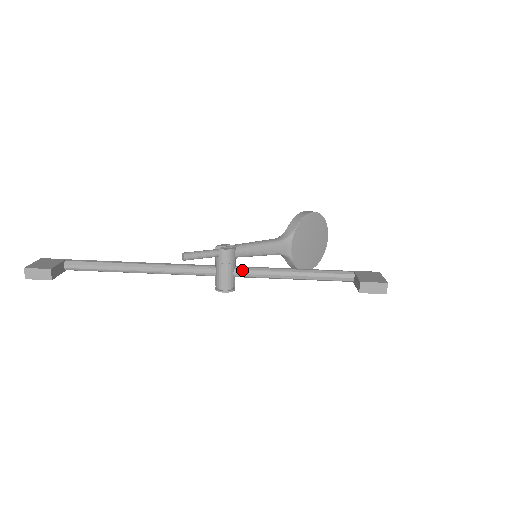
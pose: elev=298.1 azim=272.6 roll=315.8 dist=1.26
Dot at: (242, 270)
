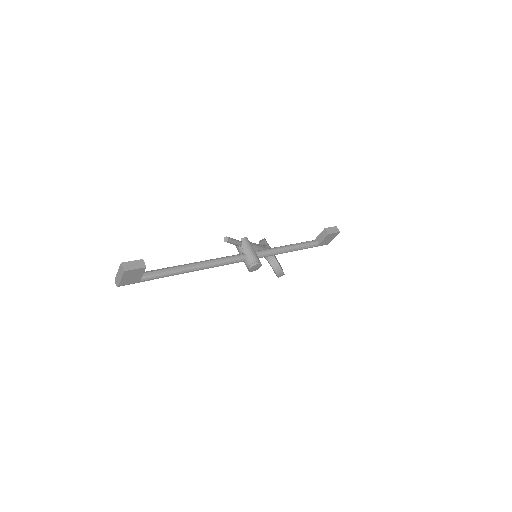
Dot at: (259, 251)
